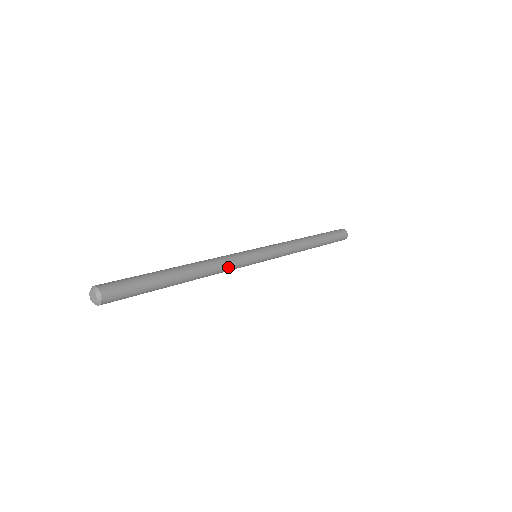
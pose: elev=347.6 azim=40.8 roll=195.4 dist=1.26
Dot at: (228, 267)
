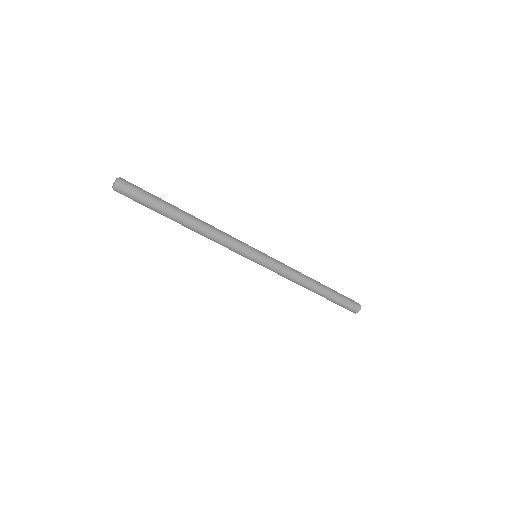
Dot at: (226, 233)
